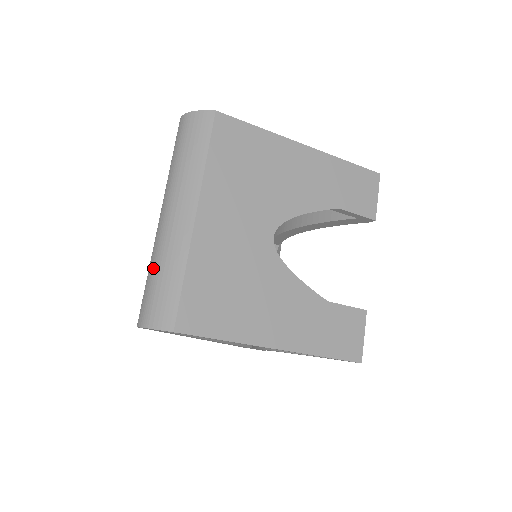
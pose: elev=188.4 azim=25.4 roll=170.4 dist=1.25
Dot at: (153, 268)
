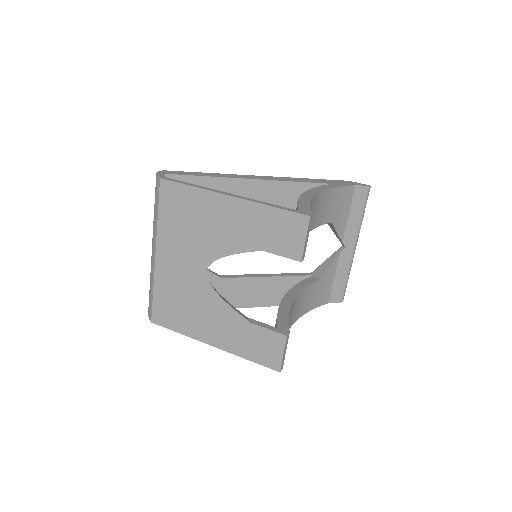
Dot at: occluded
